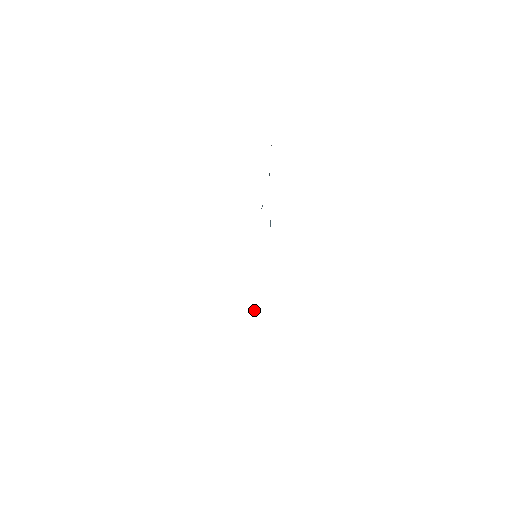
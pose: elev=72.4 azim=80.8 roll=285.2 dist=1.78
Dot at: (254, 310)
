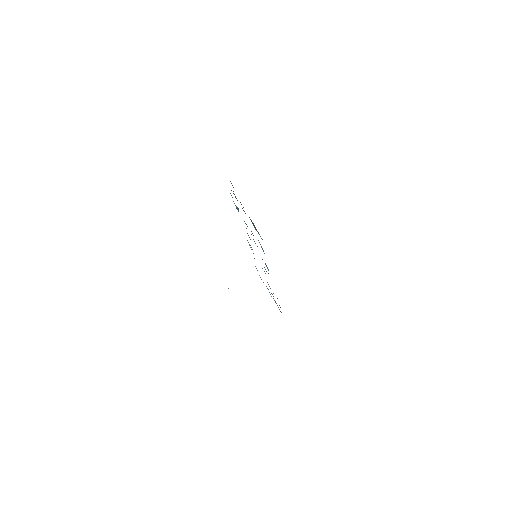
Dot at: occluded
